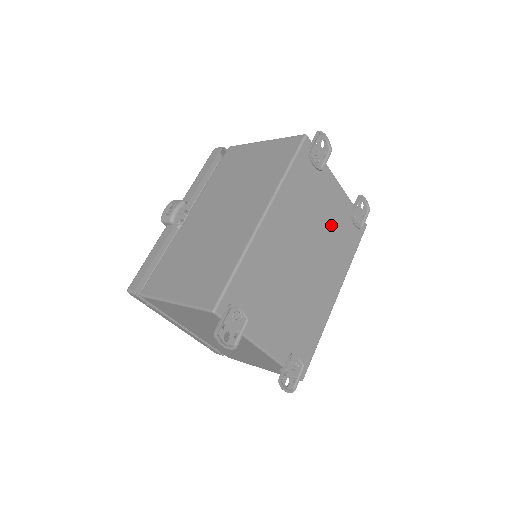
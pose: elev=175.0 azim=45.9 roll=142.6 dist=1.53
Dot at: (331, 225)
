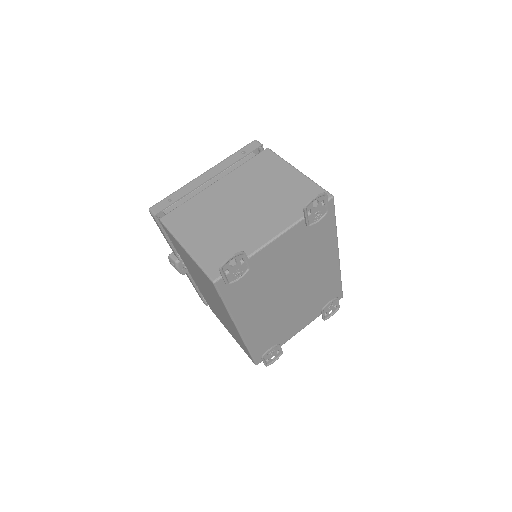
Dot at: (294, 256)
